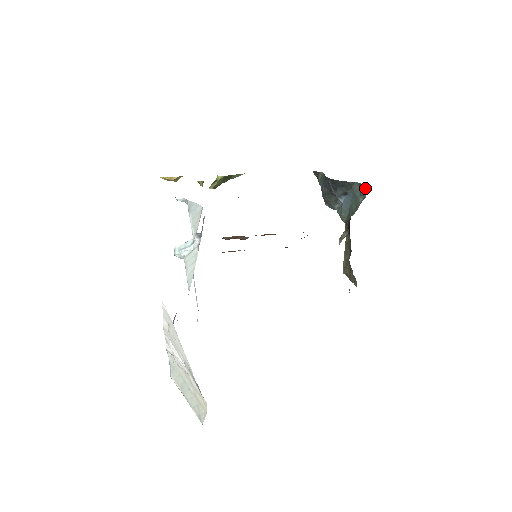
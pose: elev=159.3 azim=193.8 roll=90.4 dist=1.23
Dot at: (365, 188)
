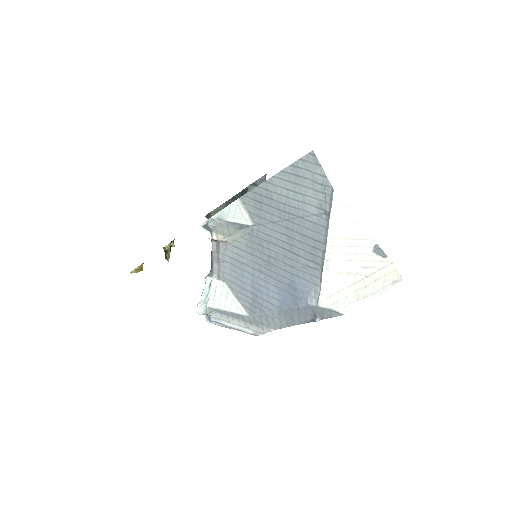
Dot at: (261, 180)
